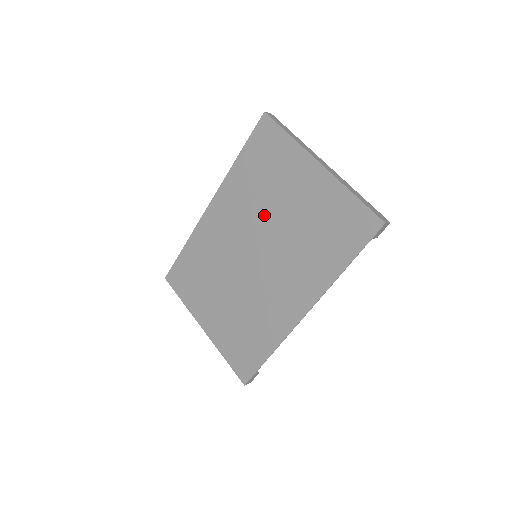
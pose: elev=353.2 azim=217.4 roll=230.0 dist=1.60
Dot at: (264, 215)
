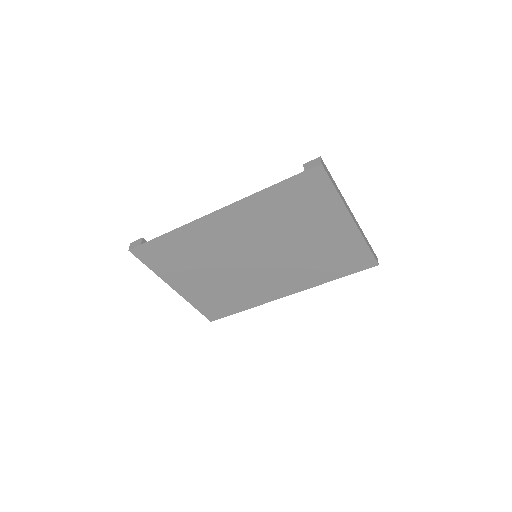
Dot at: (280, 236)
